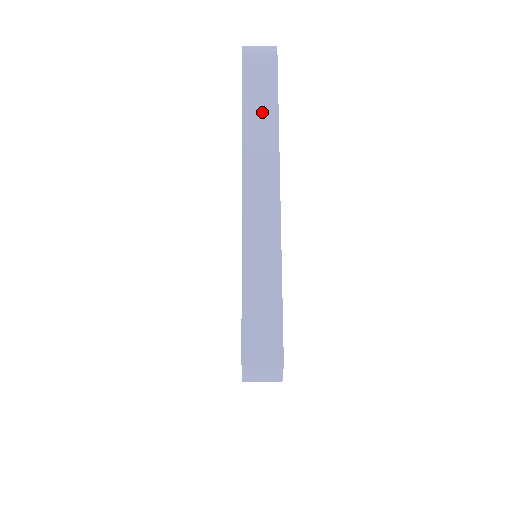
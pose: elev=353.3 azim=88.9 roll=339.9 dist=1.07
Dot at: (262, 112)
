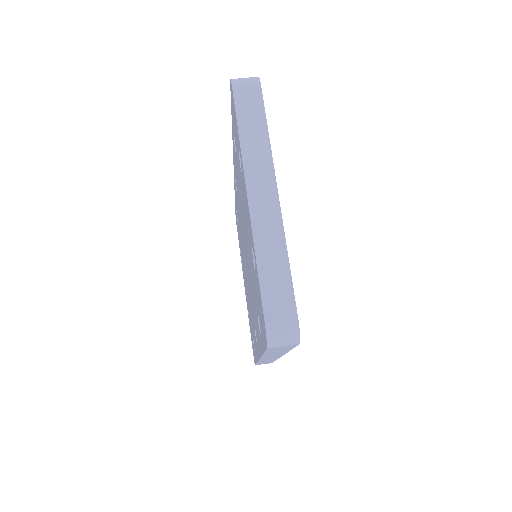
Dot at: (255, 131)
